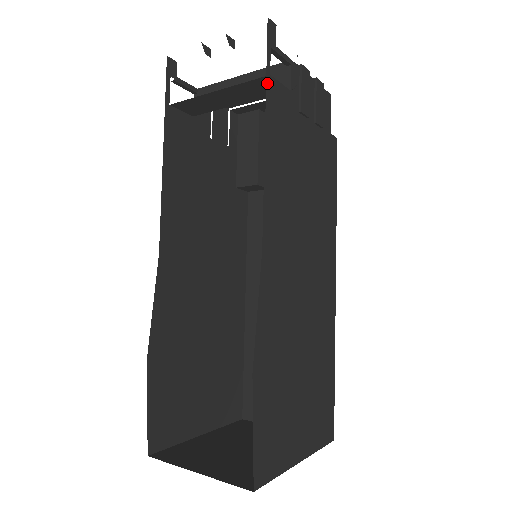
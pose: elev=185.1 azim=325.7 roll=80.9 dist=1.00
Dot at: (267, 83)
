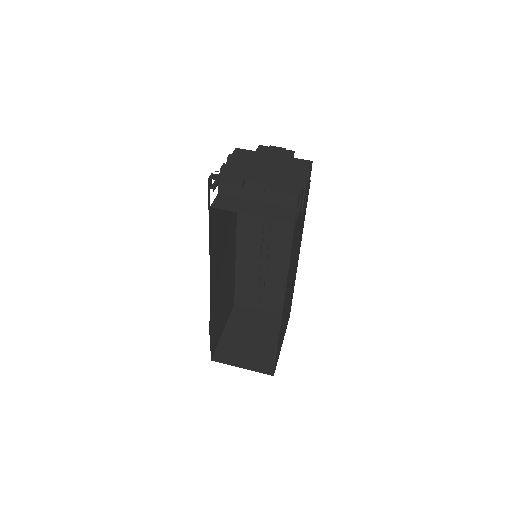
Dot at: occluded
